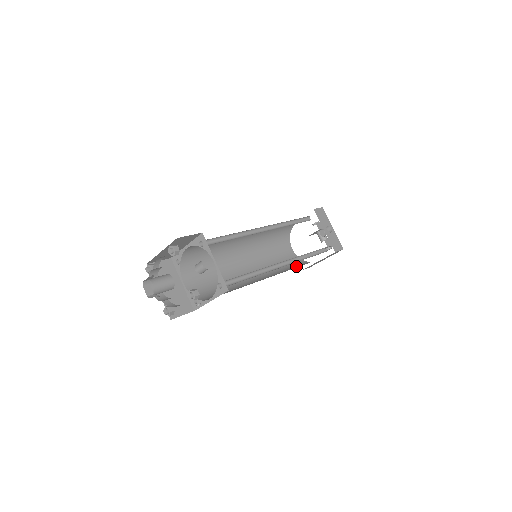
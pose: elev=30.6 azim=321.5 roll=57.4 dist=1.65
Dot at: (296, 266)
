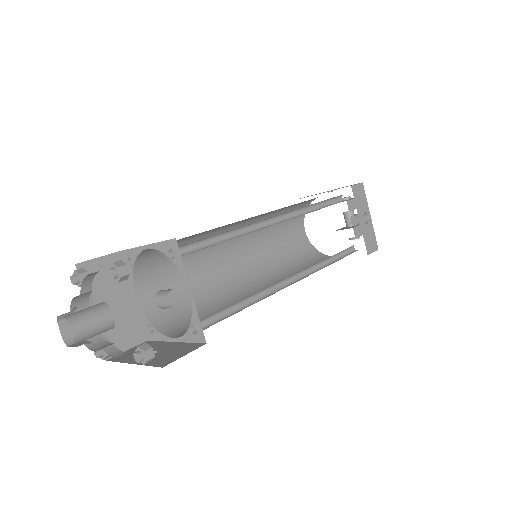
Dot at: (308, 263)
